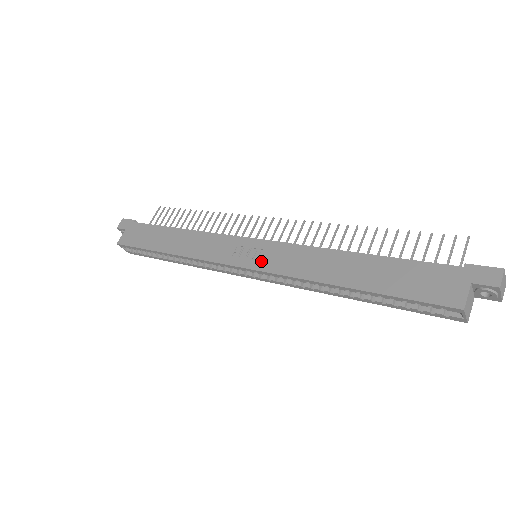
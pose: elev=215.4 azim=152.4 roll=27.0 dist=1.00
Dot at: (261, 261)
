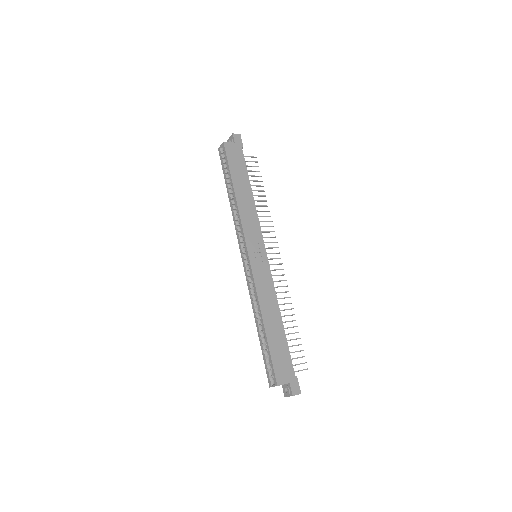
Dot at: (257, 265)
